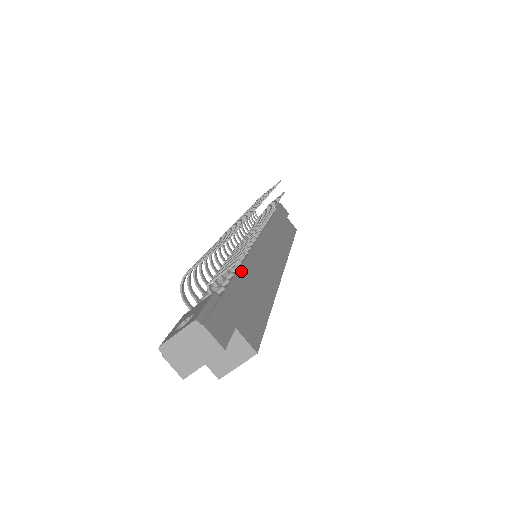
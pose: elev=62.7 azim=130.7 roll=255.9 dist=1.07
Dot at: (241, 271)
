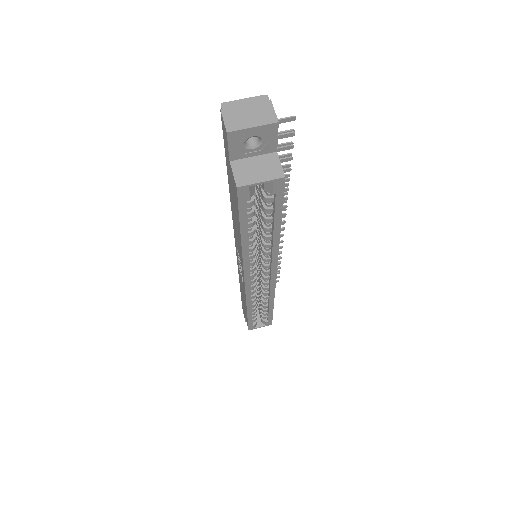
Dot at: occluded
